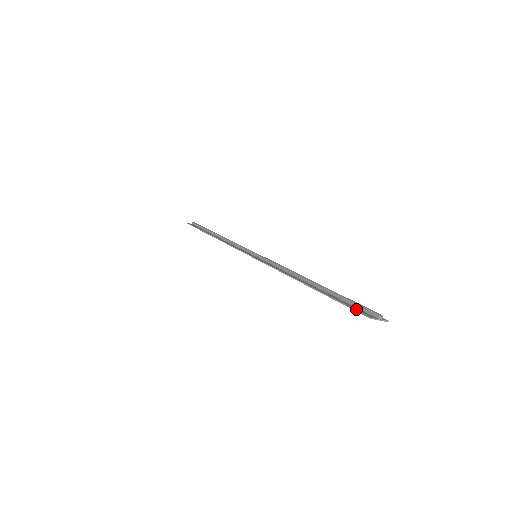
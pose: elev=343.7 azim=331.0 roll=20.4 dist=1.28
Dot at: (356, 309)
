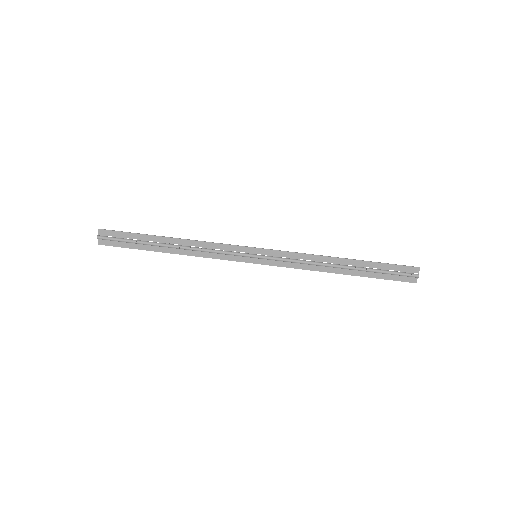
Dot at: (401, 280)
